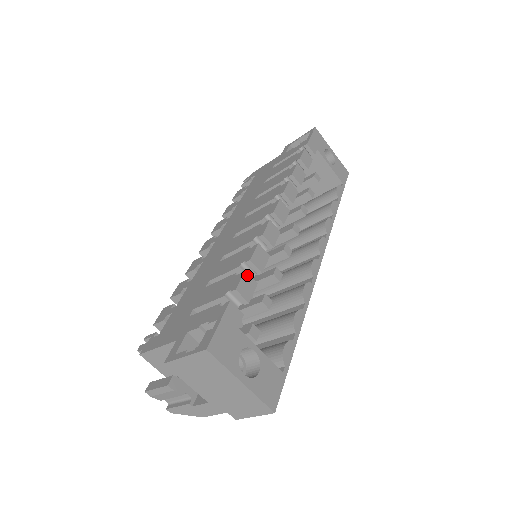
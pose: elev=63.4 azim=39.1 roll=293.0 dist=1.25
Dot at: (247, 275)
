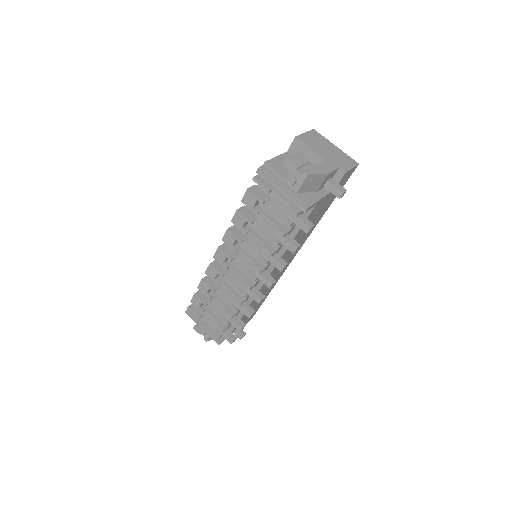
Dot at: occluded
